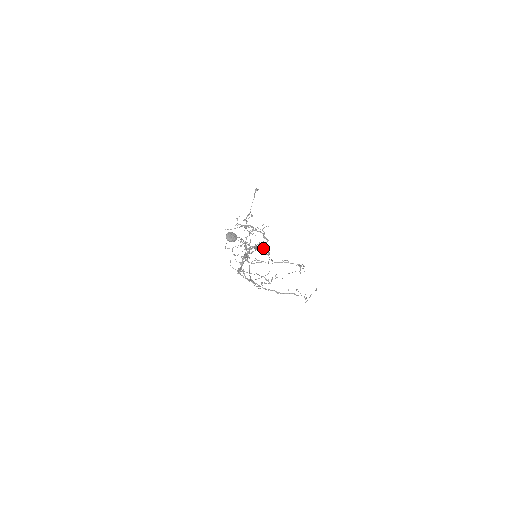
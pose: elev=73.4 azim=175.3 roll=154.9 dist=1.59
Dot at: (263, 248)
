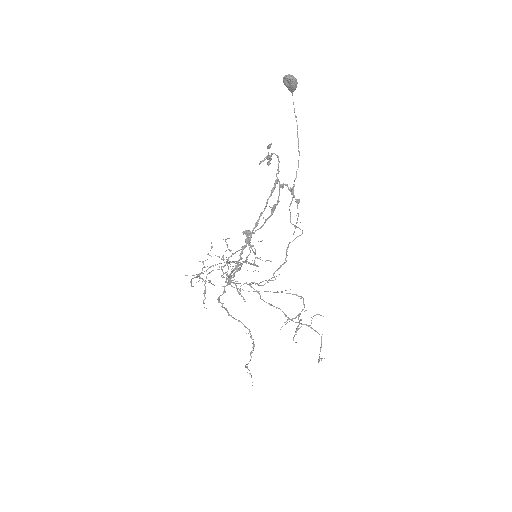
Dot at: (292, 188)
